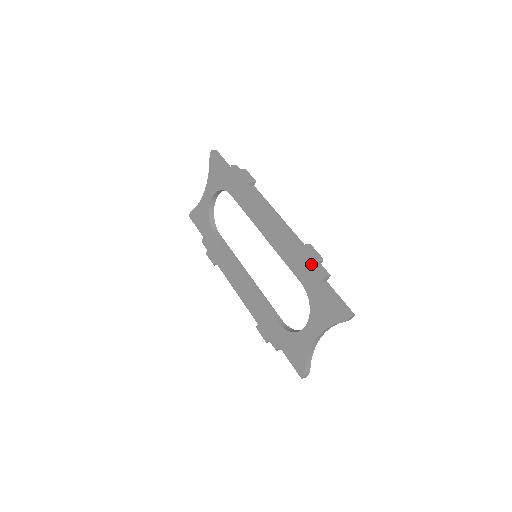
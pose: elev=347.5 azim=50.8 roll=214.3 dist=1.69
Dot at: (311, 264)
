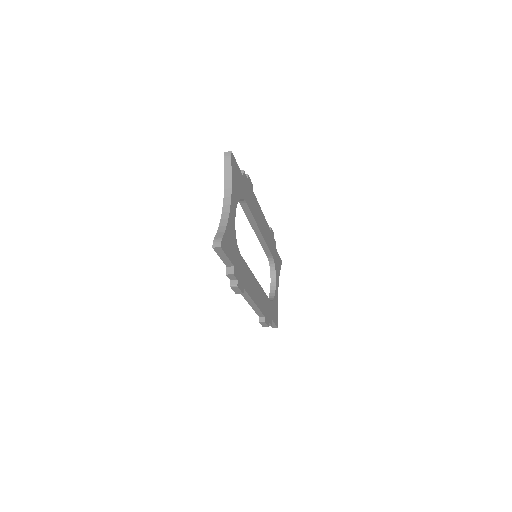
Dot at: occluded
